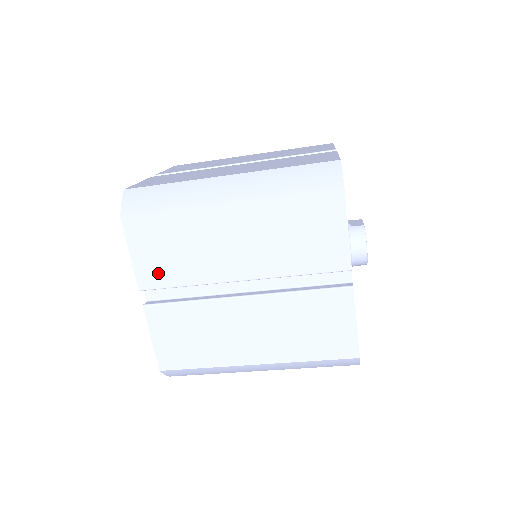
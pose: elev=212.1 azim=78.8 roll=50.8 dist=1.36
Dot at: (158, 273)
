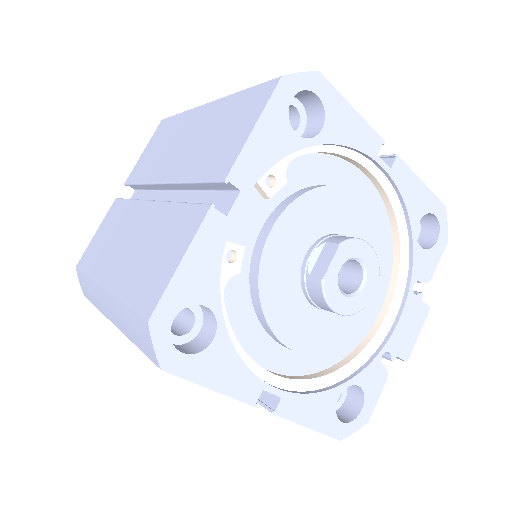
Dot at: occluded
